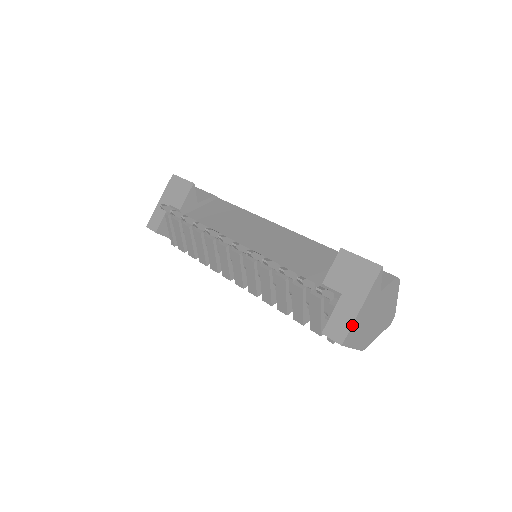
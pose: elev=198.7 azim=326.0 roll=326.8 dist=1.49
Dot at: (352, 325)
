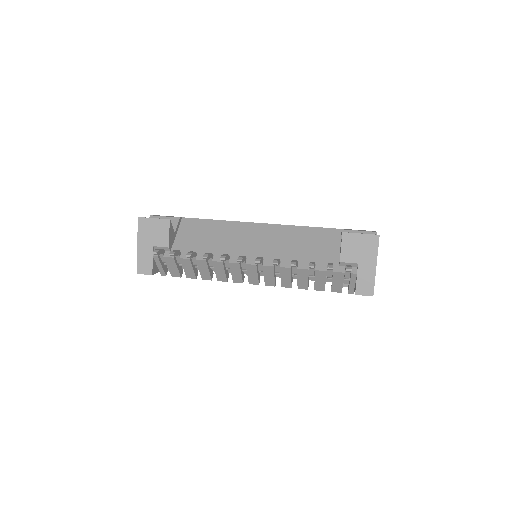
Dot at: occluded
